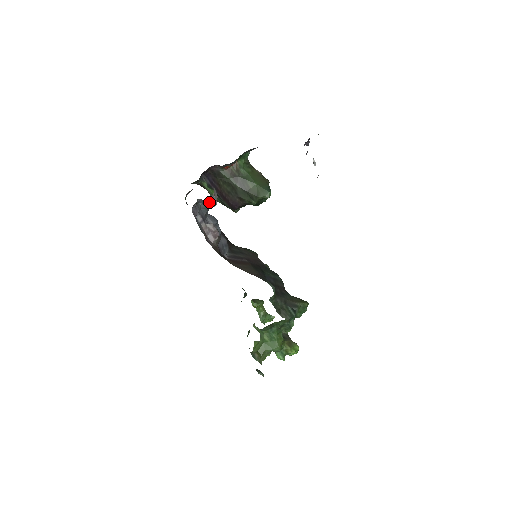
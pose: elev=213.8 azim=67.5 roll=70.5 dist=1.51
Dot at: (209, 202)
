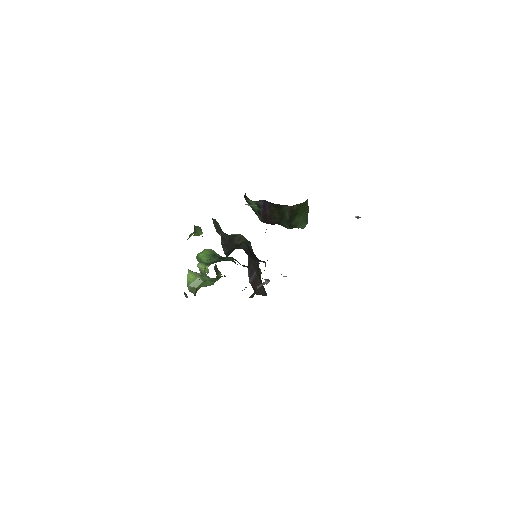
Dot at: occluded
